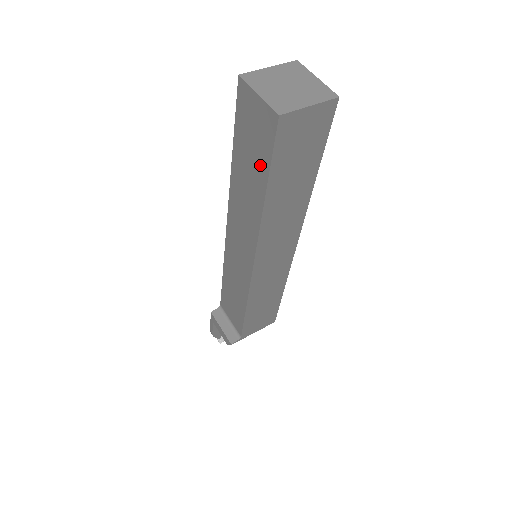
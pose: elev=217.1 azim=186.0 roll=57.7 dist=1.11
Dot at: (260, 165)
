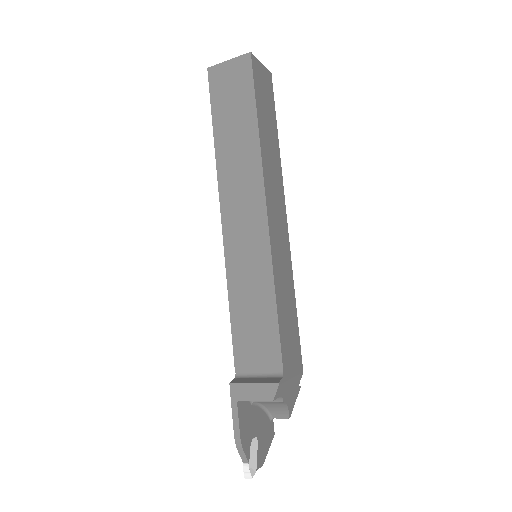
Dot at: (245, 104)
